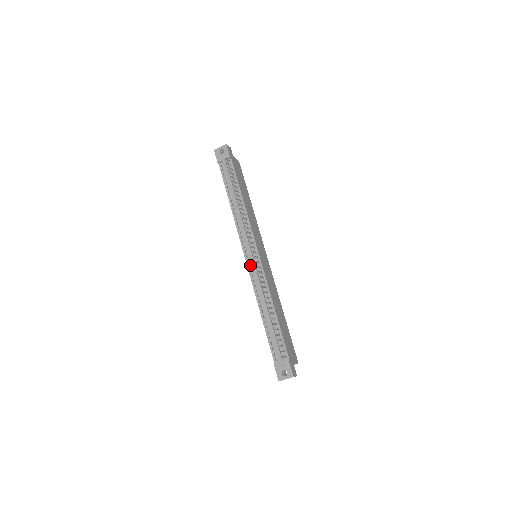
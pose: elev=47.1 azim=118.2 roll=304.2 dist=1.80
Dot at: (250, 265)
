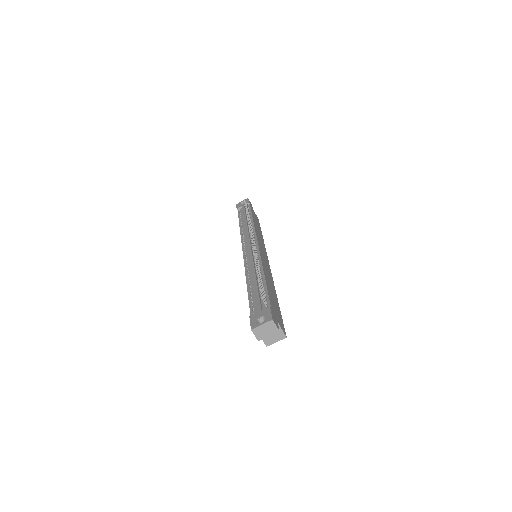
Dot at: (246, 254)
